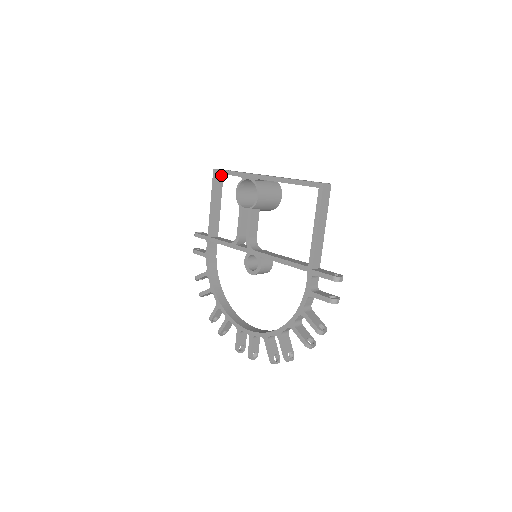
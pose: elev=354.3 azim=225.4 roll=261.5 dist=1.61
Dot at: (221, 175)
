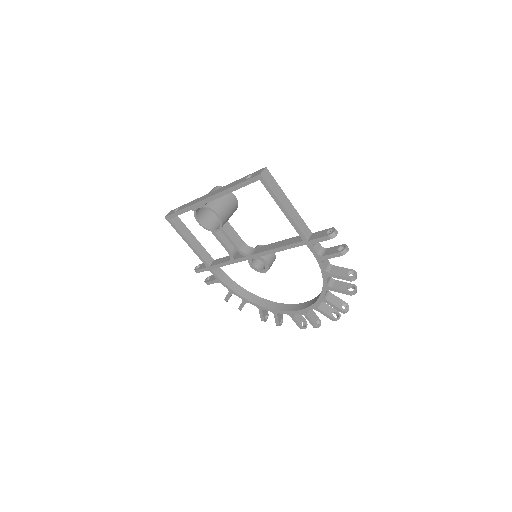
Dot at: occluded
